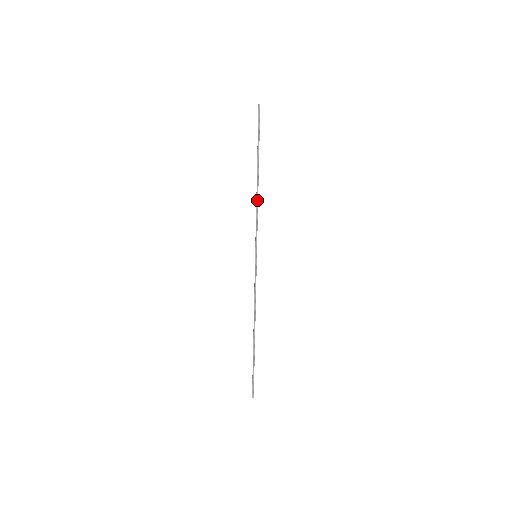
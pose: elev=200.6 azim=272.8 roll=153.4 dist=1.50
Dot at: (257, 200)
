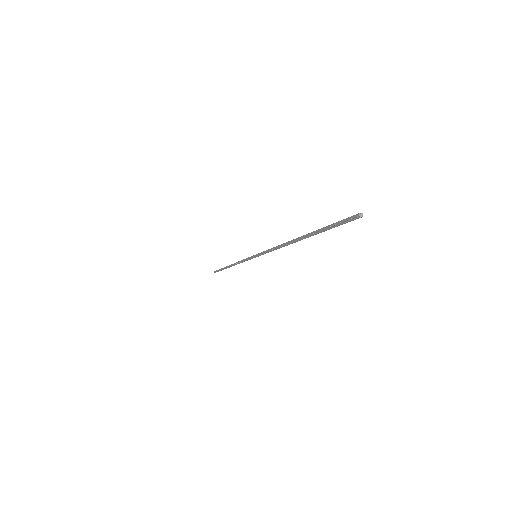
Dot at: occluded
